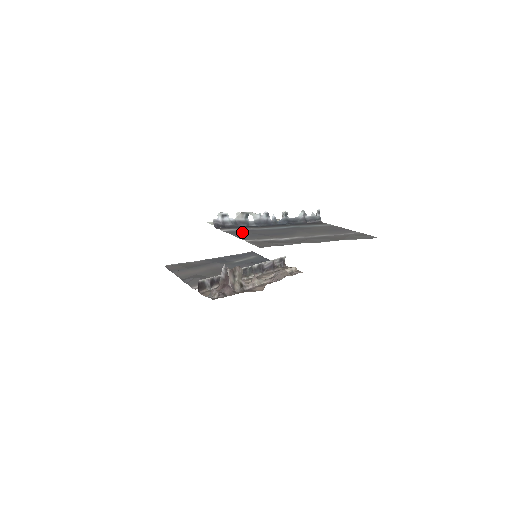
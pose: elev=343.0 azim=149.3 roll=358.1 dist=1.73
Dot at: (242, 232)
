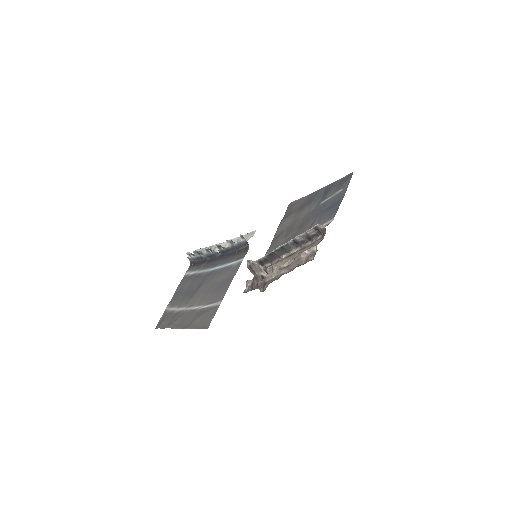
Dot at: (184, 283)
